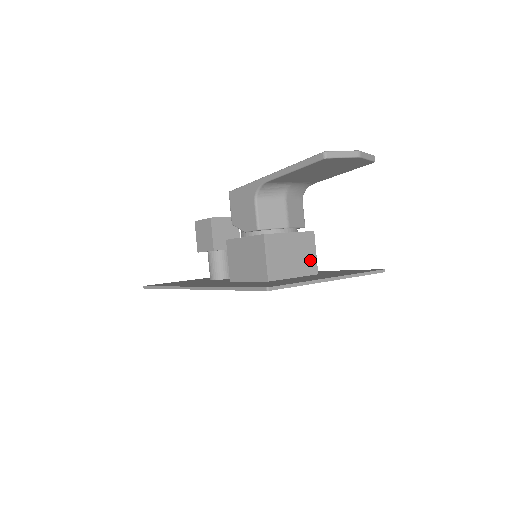
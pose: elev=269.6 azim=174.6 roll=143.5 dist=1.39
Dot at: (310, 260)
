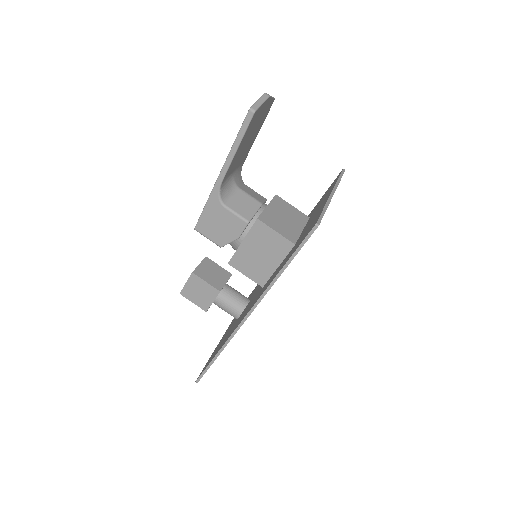
Dot at: (296, 213)
